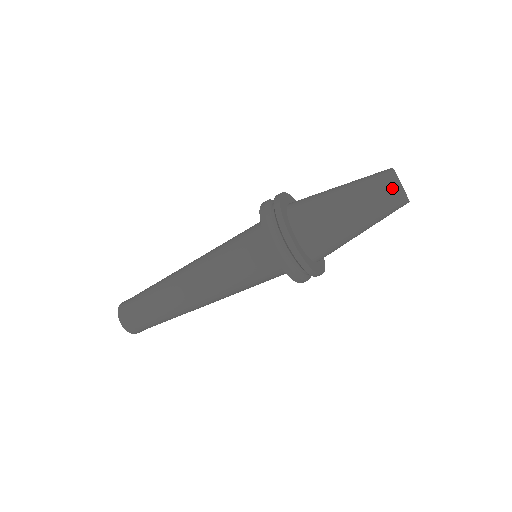
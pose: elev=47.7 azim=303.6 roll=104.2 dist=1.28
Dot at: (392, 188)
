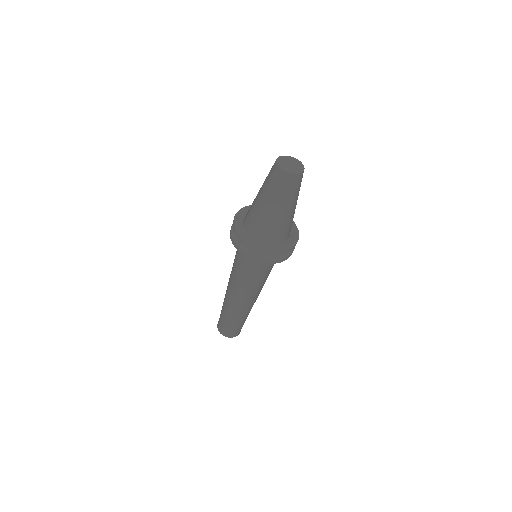
Dot at: (294, 179)
